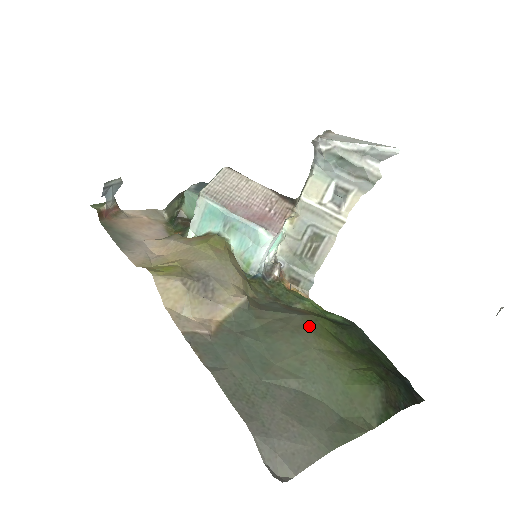
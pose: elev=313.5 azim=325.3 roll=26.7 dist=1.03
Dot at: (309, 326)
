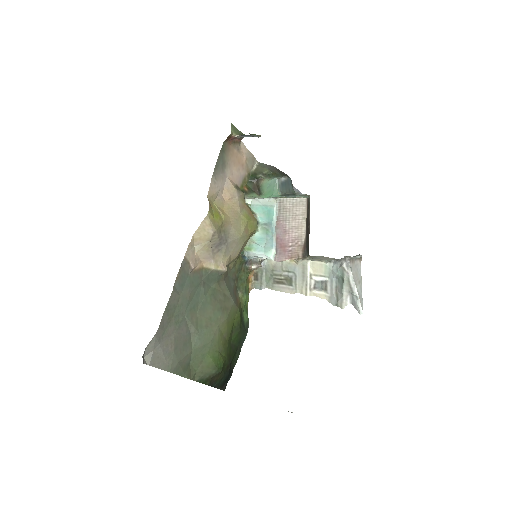
Dot at: (230, 313)
